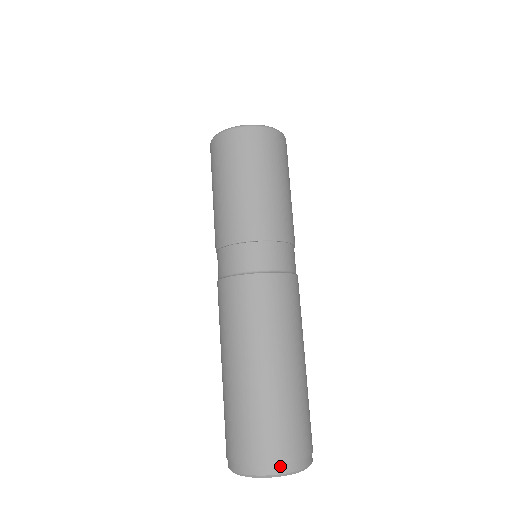
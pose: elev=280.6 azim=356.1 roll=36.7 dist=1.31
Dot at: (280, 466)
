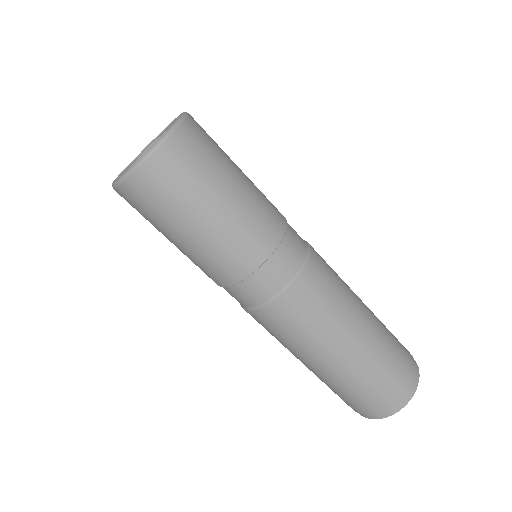
Dot at: (400, 403)
